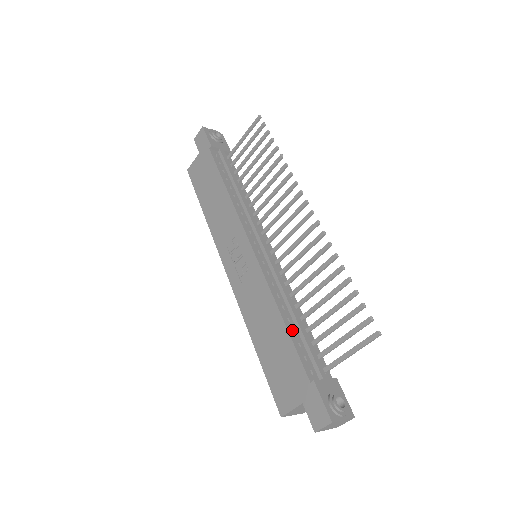
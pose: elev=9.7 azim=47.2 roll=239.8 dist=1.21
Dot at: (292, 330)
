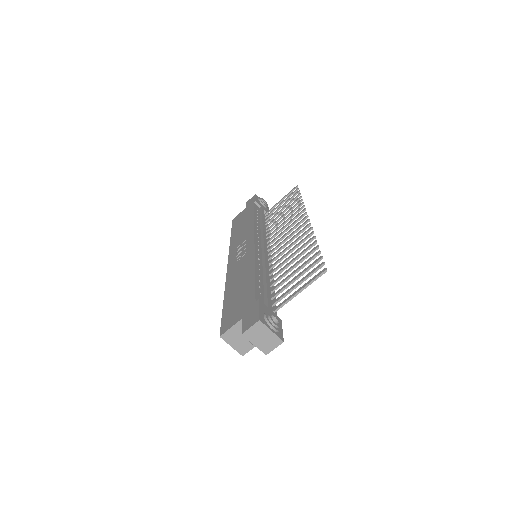
Dot at: (259, 280)
